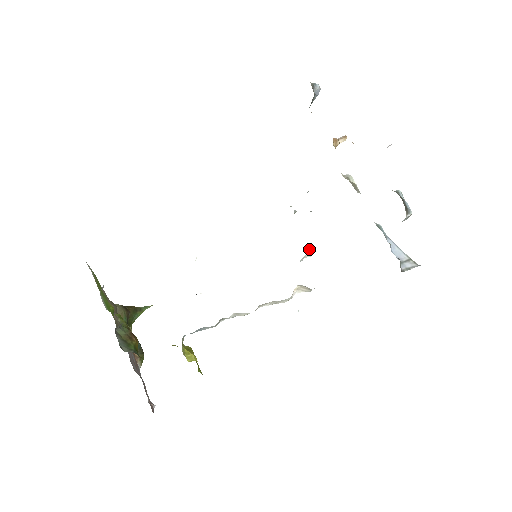
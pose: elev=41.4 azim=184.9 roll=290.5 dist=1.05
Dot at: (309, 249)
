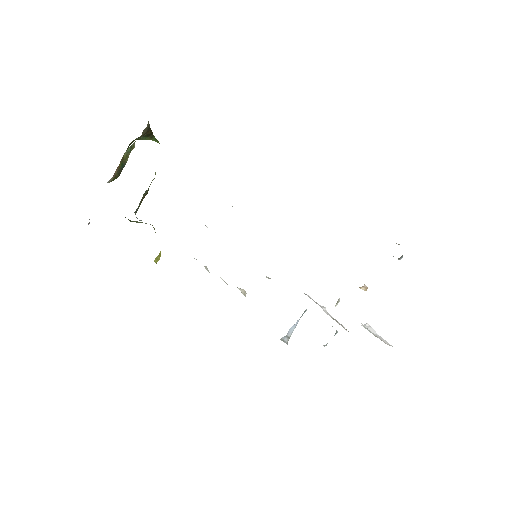
Dot at: occluded
